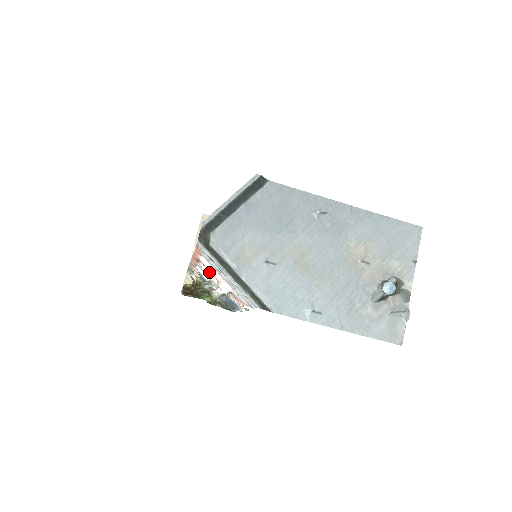
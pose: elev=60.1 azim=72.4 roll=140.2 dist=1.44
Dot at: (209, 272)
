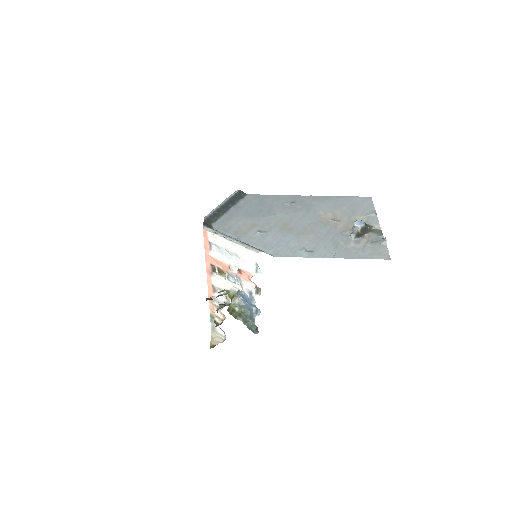
Dot at: (222, 279)
